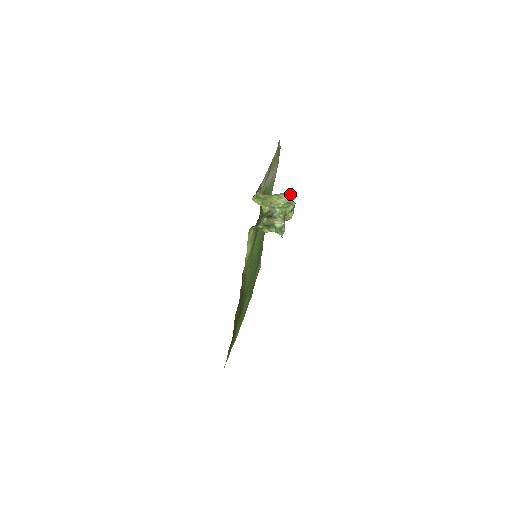
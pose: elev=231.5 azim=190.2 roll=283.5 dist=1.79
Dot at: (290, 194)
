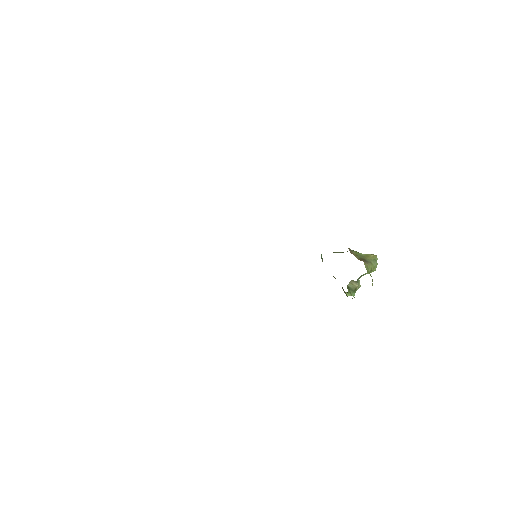
Dot at: occluded
